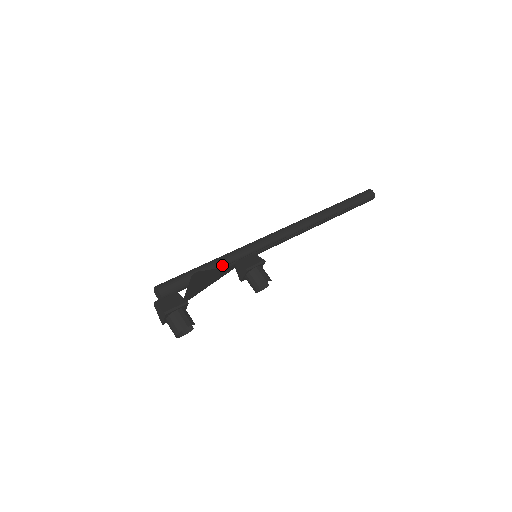
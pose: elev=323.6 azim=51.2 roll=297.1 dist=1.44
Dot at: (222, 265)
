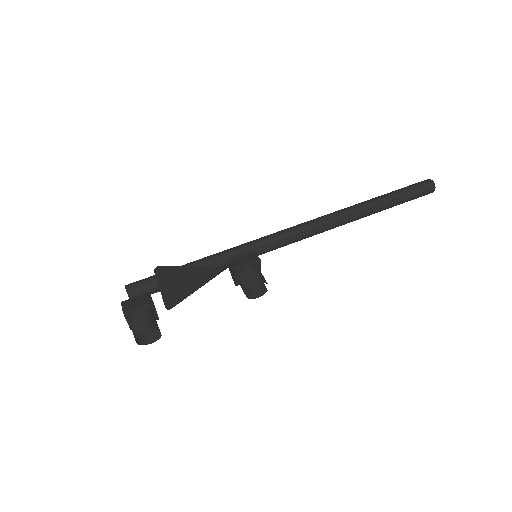
Dot at: (208, 264)
